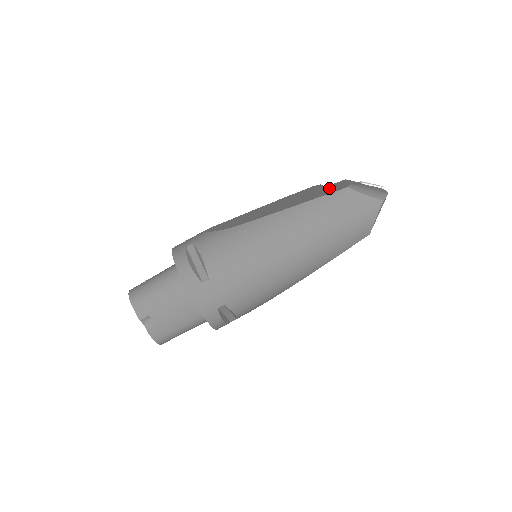
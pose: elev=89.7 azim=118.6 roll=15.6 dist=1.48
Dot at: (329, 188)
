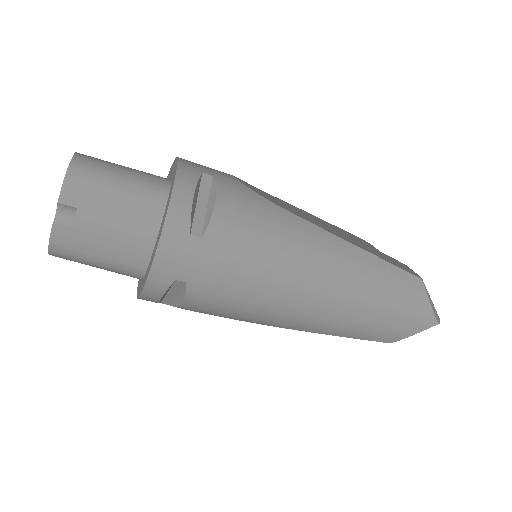
Dot at: occluded
